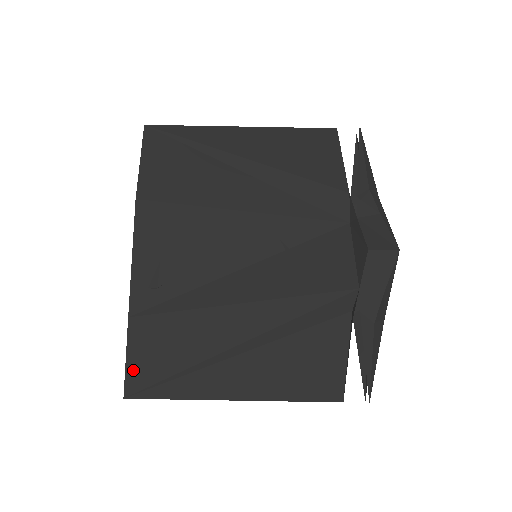
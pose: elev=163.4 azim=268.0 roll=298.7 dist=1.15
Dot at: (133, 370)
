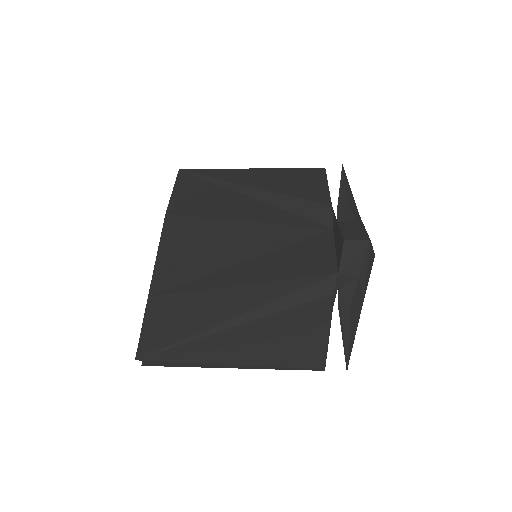
Dot at: (146, 337)
